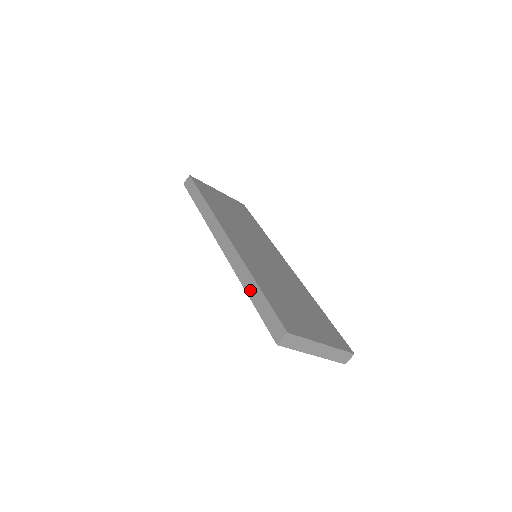
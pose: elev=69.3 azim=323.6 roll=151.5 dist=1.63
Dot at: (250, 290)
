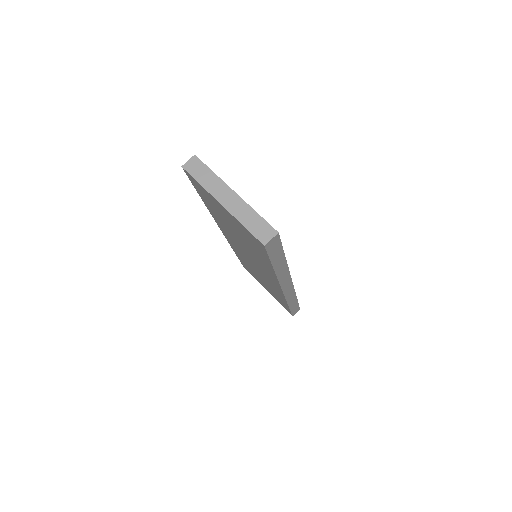
Dot at: occluded
